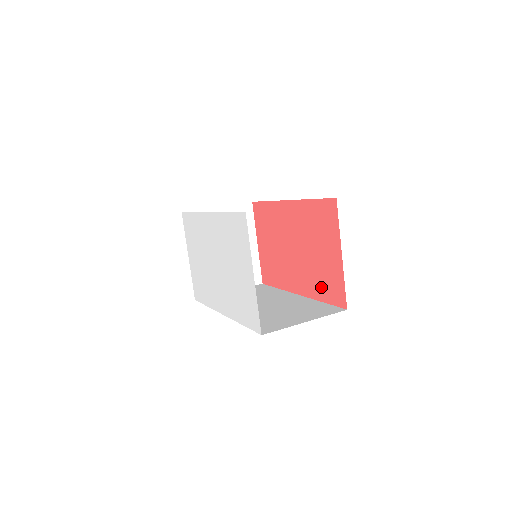
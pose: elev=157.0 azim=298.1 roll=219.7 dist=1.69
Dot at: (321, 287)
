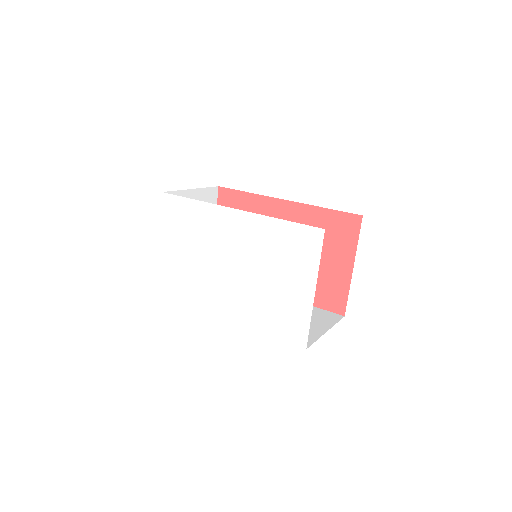
Dot at: occluded
